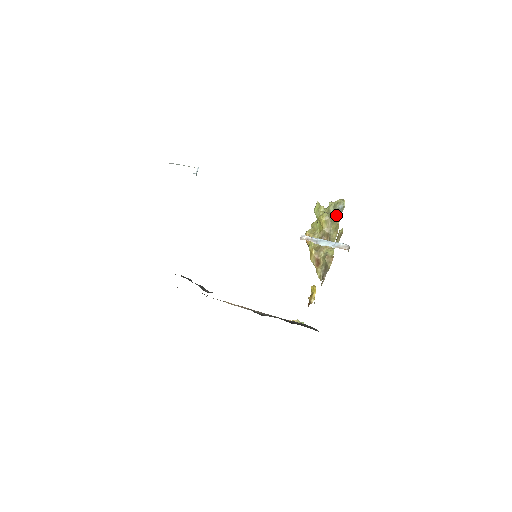
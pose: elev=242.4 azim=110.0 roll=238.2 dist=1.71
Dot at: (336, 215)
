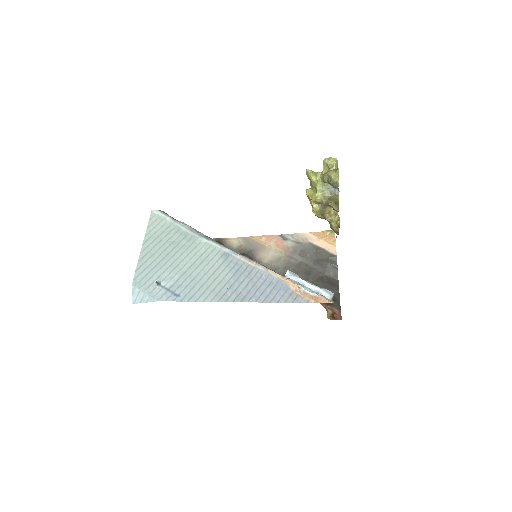
Dot at: (333, 188)
